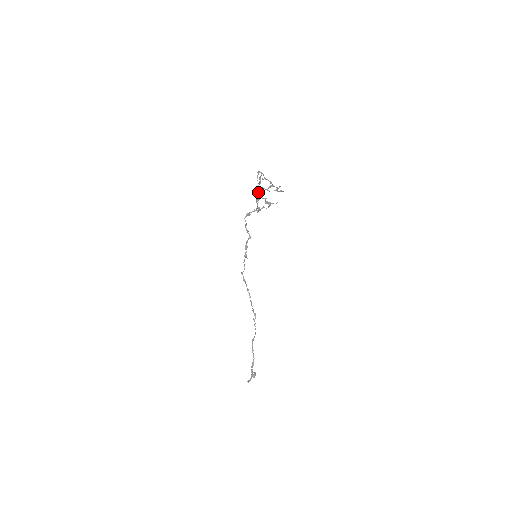
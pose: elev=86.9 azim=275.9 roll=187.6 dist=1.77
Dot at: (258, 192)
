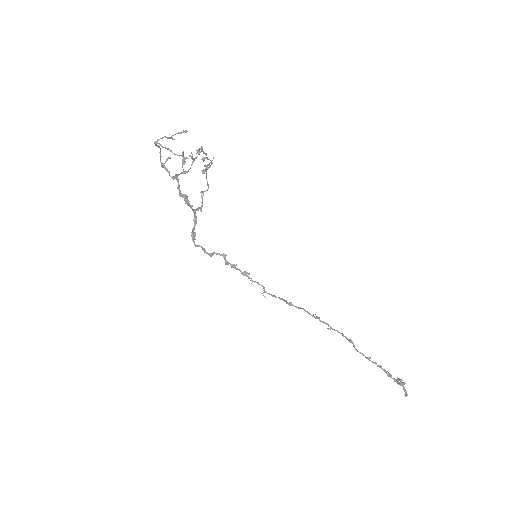
Dot at: (177, 188)
